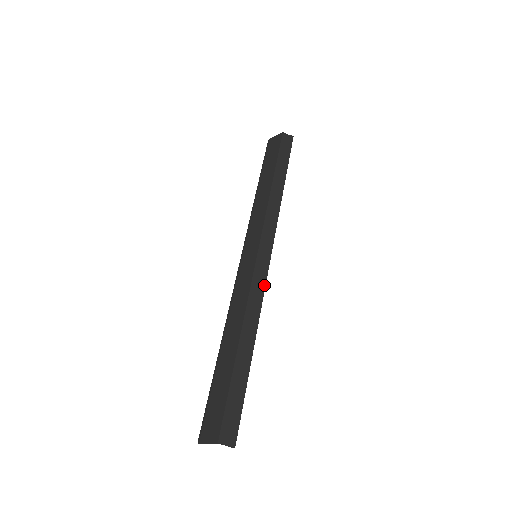
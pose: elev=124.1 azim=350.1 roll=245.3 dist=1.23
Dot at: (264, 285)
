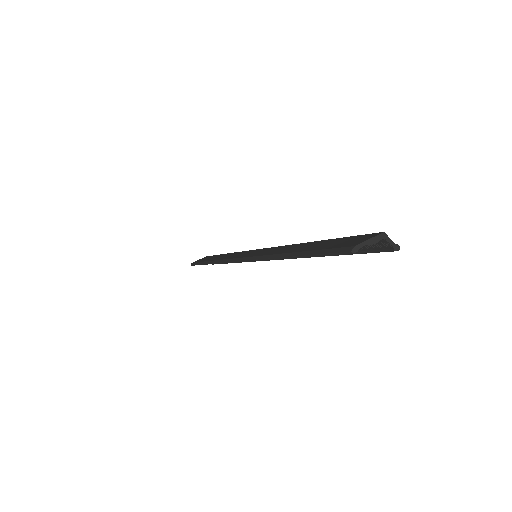
Dot at: occluded
